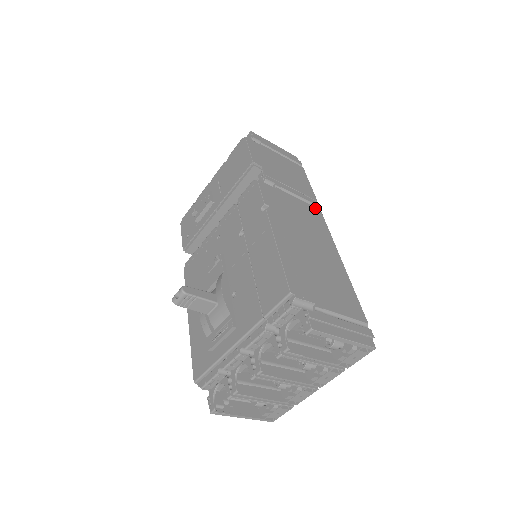
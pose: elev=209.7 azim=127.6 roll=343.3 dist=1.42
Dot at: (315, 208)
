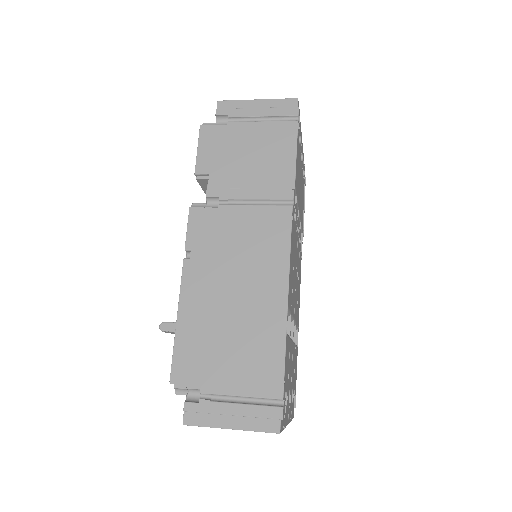
Dot at: (281, 208)
